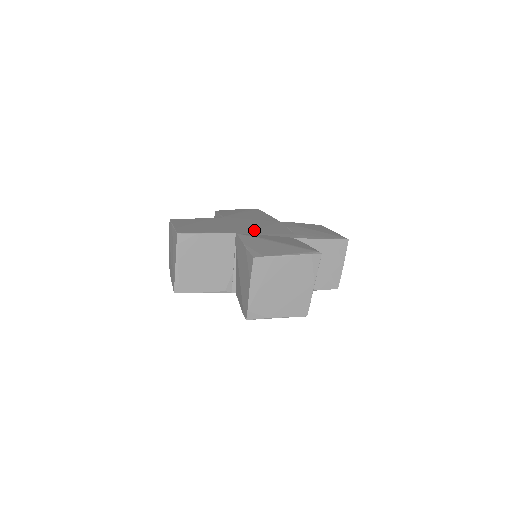
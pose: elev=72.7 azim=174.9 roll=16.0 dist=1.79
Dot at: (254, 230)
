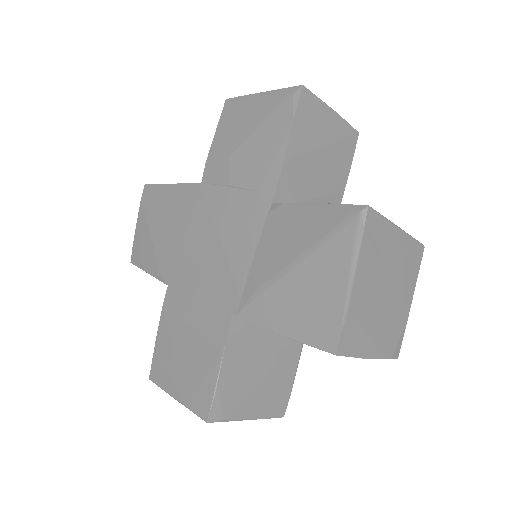
Dot at: (229, 269)
